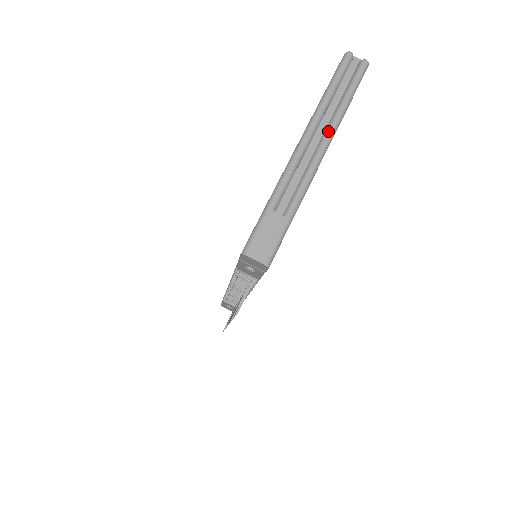
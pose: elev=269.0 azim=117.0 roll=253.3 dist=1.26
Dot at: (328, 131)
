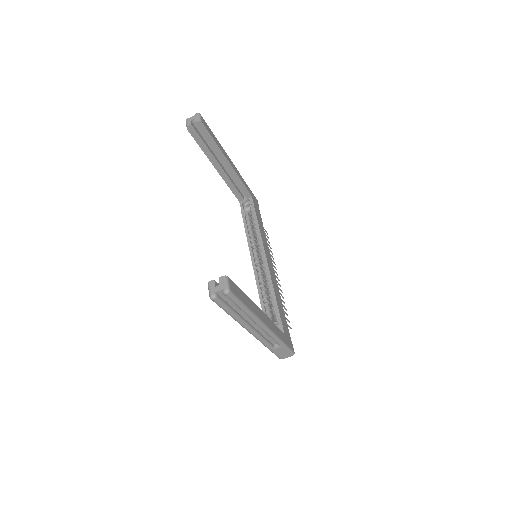
Dot at: (255, 323)
